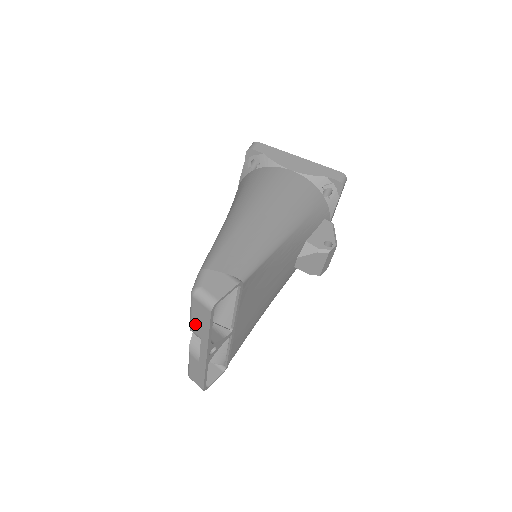
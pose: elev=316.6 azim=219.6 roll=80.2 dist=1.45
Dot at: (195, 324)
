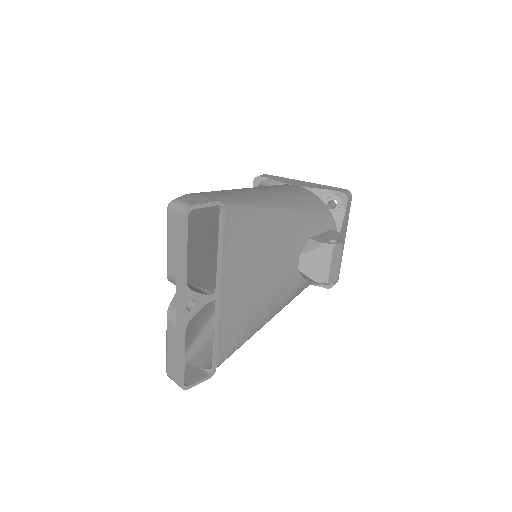
Dot at: (171, 257)
